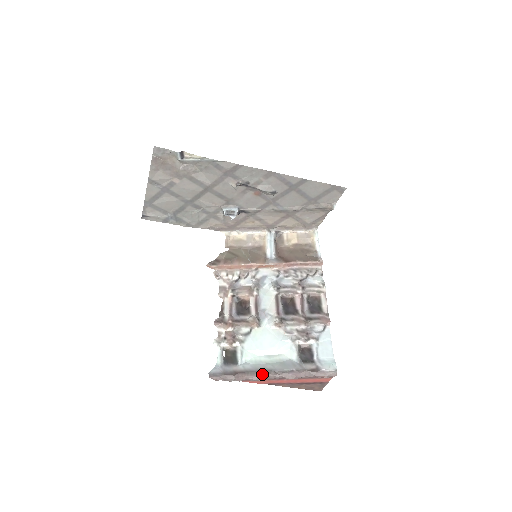
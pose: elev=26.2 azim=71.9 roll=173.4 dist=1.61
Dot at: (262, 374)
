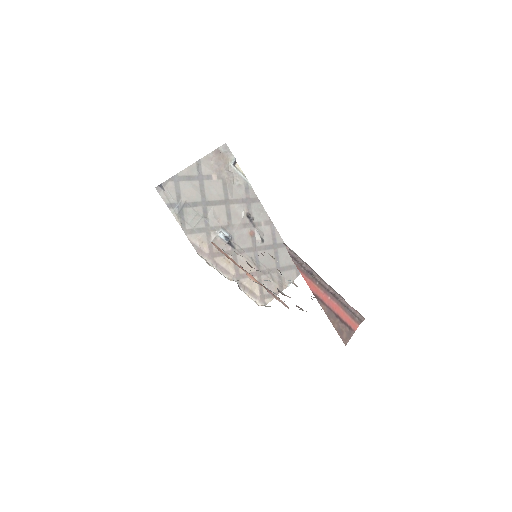
Dot at: (316, 273)
